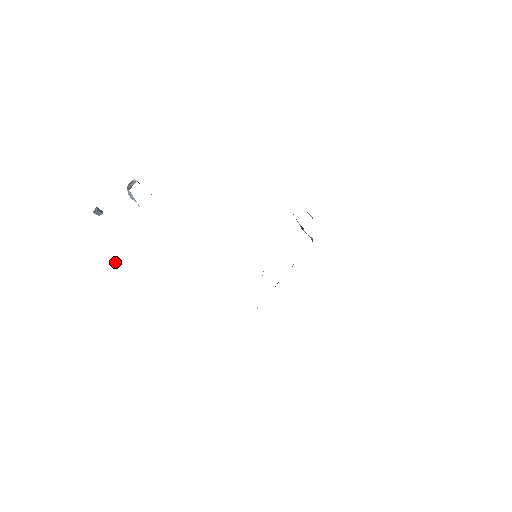
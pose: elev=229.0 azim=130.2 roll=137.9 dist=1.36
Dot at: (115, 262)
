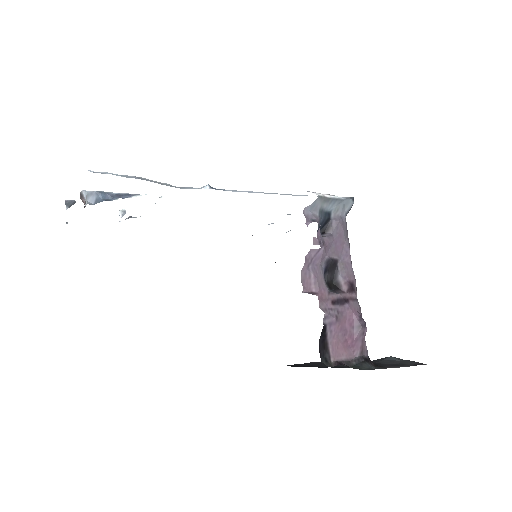
Dot at: occluded
